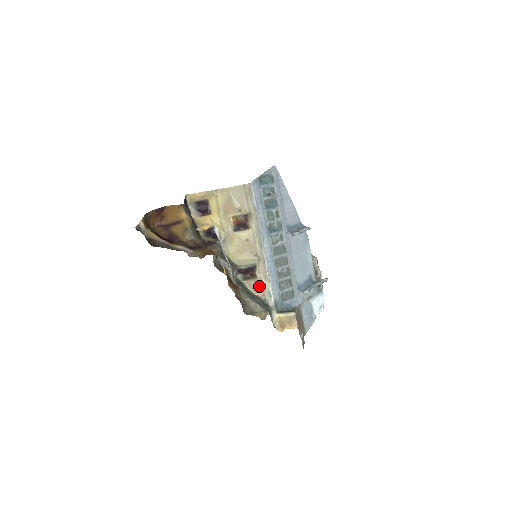
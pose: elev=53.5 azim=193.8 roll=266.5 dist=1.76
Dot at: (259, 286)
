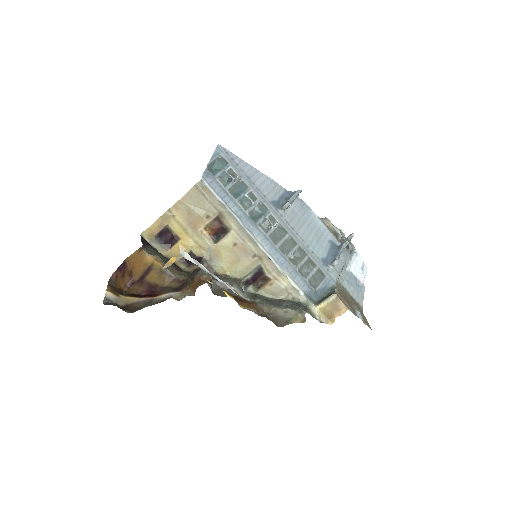
Dot at: (278, 287)
